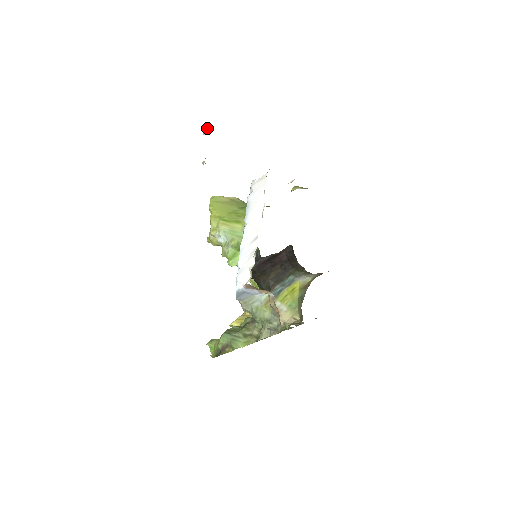
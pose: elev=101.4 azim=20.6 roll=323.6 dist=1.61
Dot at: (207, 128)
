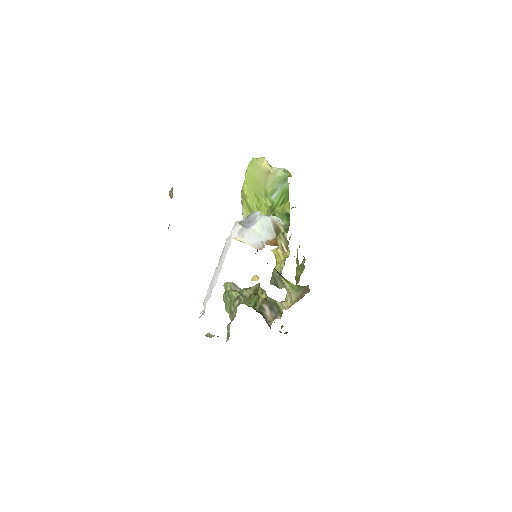
Dot at: (170, 197)
